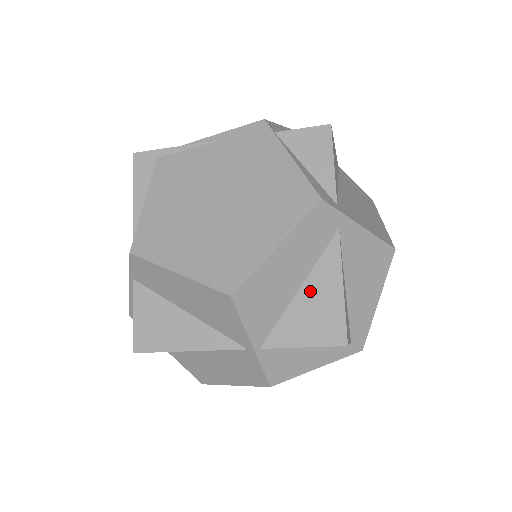
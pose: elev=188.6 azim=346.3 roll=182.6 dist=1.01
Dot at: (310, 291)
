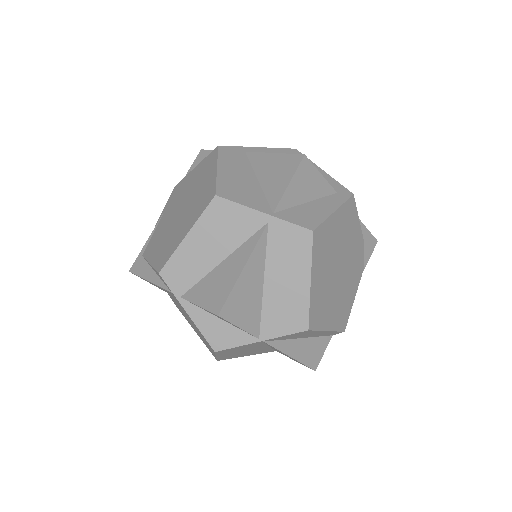
Dot at: (263, 173)
